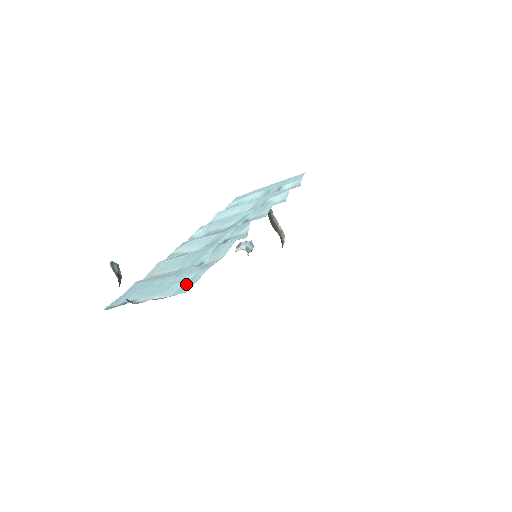
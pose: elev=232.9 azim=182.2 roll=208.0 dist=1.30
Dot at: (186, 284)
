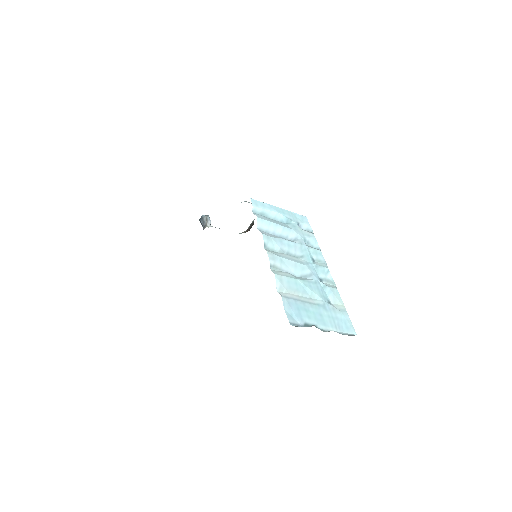
Dot at: (346, 325)
